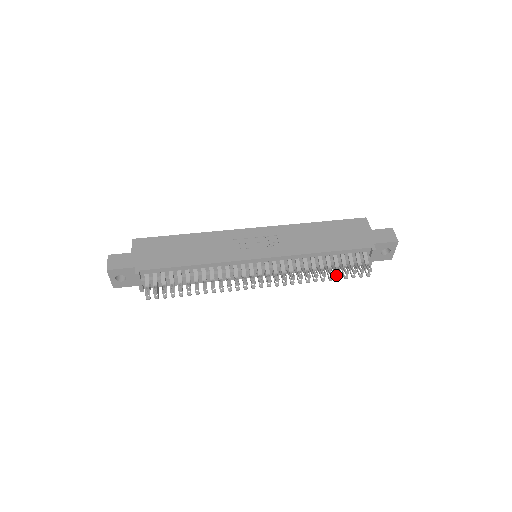
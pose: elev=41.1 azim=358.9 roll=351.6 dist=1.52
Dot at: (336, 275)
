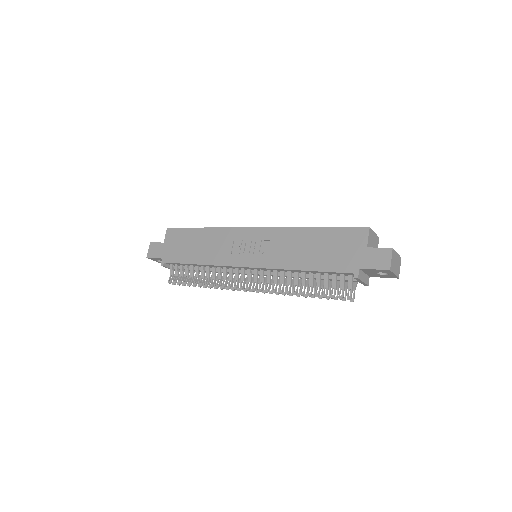
Dot at: occluded
